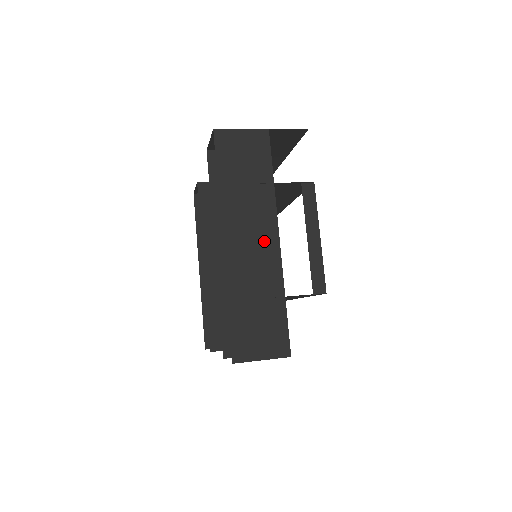
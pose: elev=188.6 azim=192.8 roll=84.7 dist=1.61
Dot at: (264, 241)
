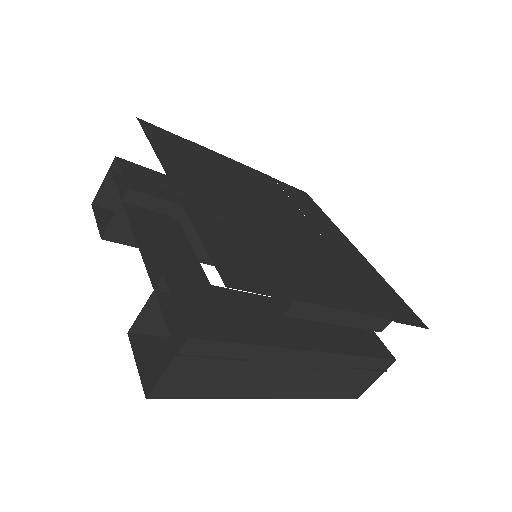
Dot at: (303, 365)
